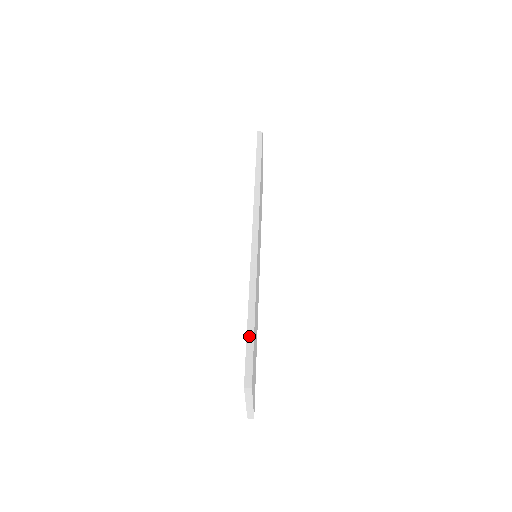
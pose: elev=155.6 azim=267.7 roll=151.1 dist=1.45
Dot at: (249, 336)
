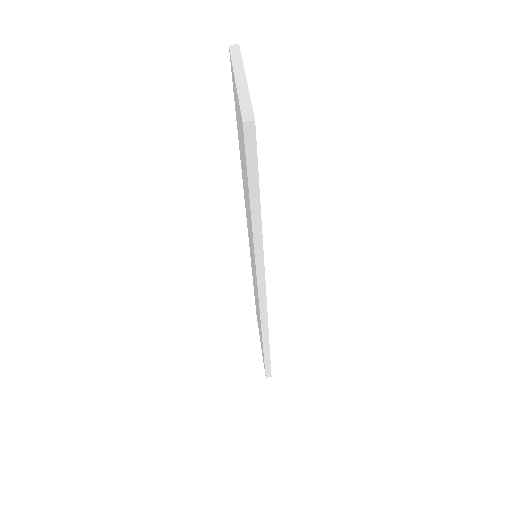
Dot at: (266, 360)
